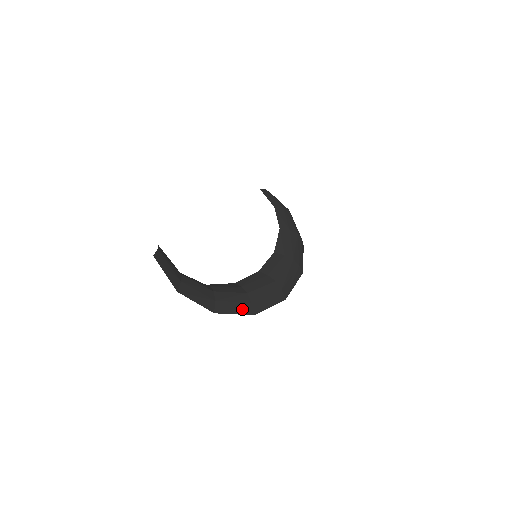
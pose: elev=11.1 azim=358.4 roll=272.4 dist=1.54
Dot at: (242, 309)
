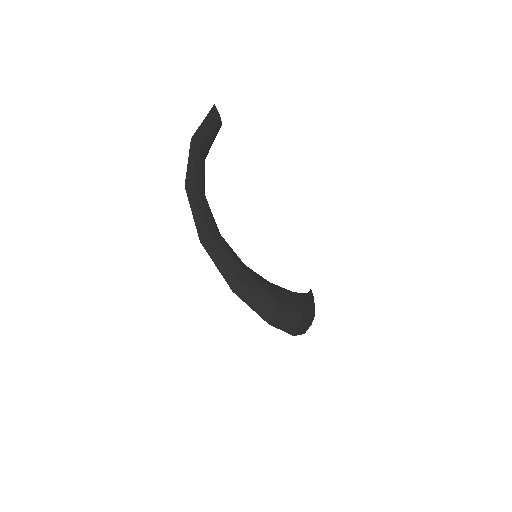
Dot at: (201, 224)
